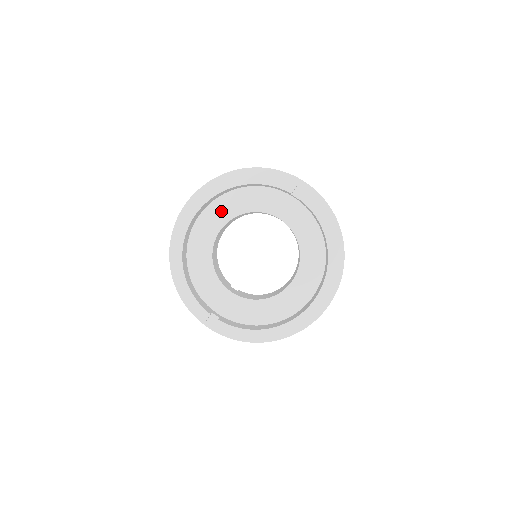
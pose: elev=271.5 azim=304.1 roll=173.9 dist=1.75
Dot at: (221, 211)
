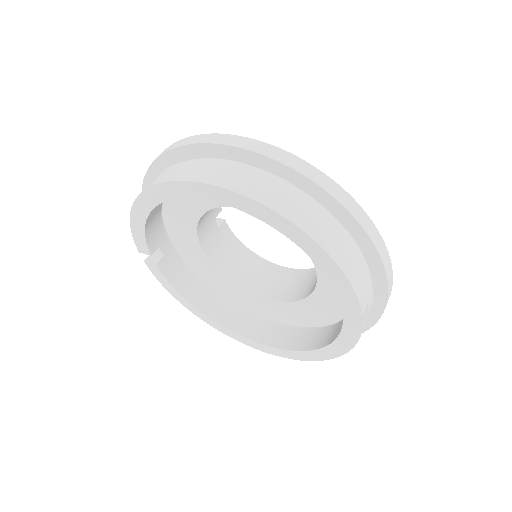
Dot at: occluded
